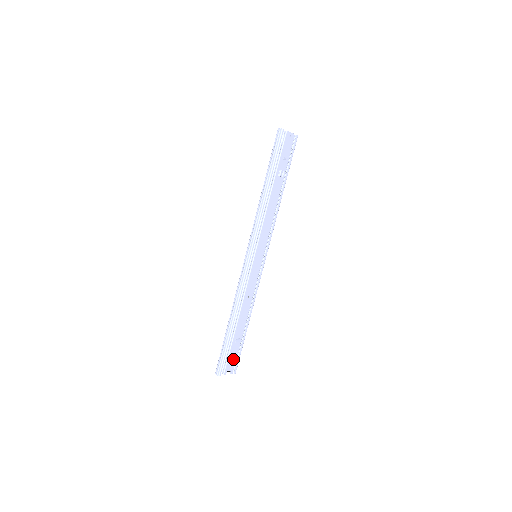
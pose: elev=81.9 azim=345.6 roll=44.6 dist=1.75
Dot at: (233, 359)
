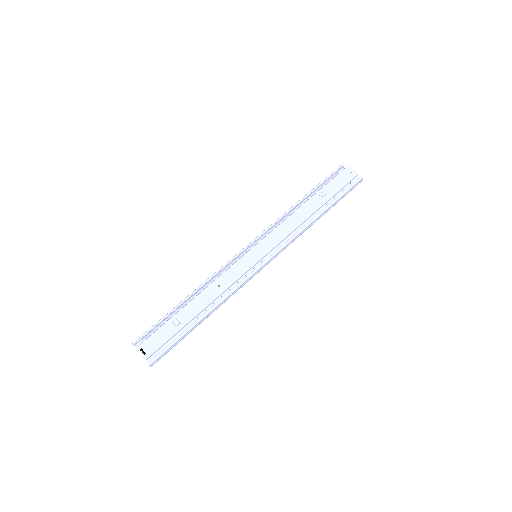
Dot at: (158, 341)
